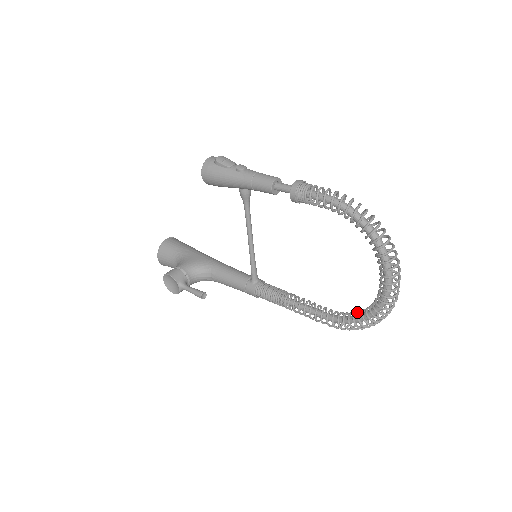
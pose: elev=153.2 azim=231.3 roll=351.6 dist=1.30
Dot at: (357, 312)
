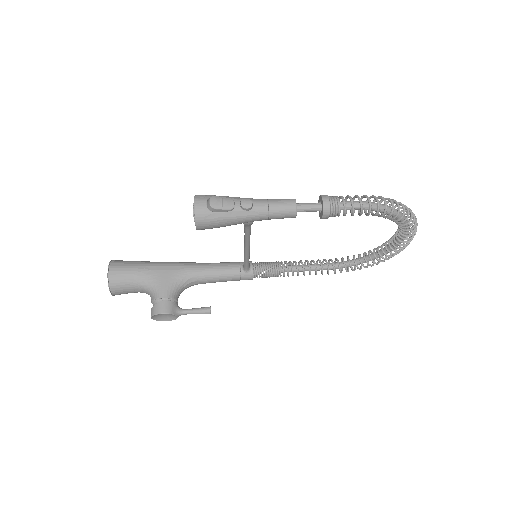
Dot at: occluded
